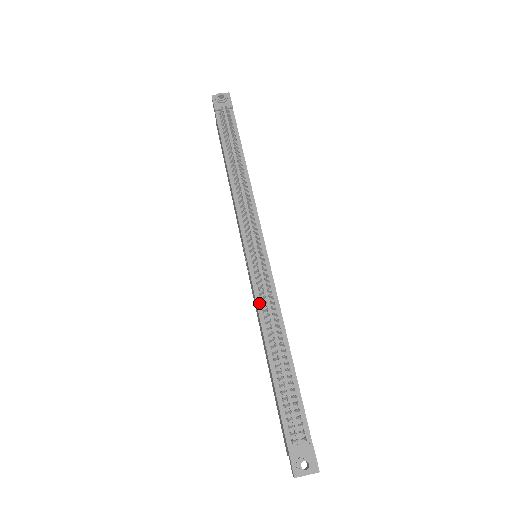
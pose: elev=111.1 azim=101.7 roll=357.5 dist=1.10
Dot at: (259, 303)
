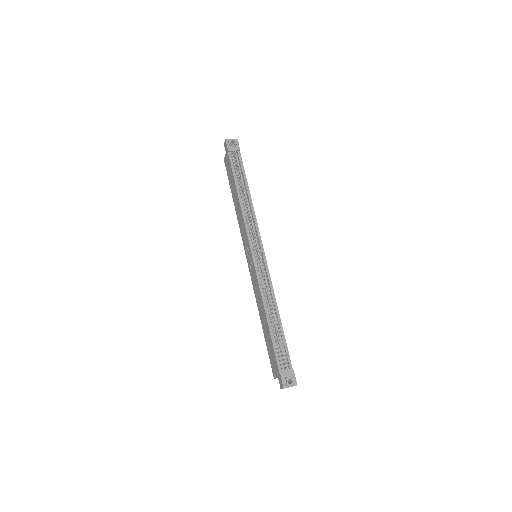
Dot at: (261, 287)
